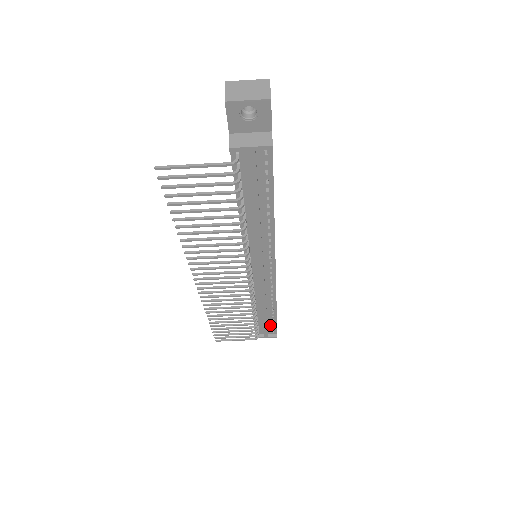
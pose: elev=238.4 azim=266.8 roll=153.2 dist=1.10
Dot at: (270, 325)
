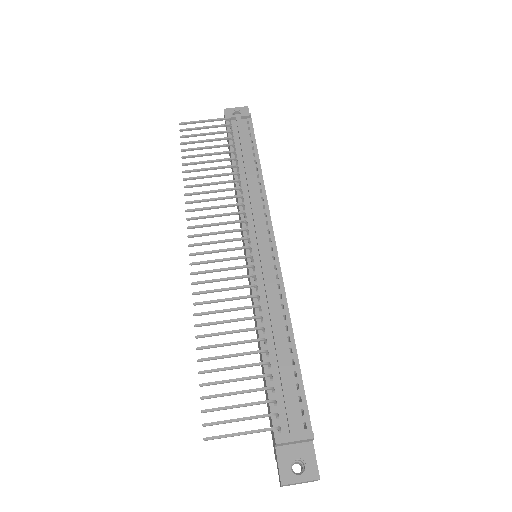
Dot at: (294, 396)
